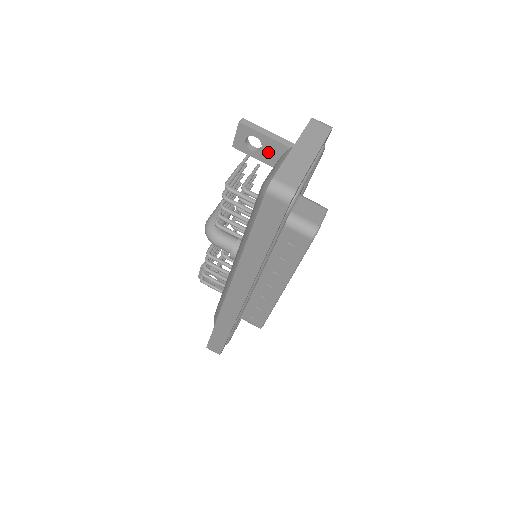
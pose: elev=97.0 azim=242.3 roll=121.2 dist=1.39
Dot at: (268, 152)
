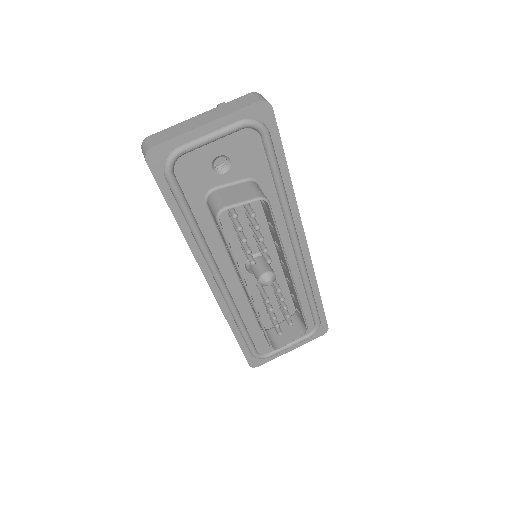
Dot at: occluded
